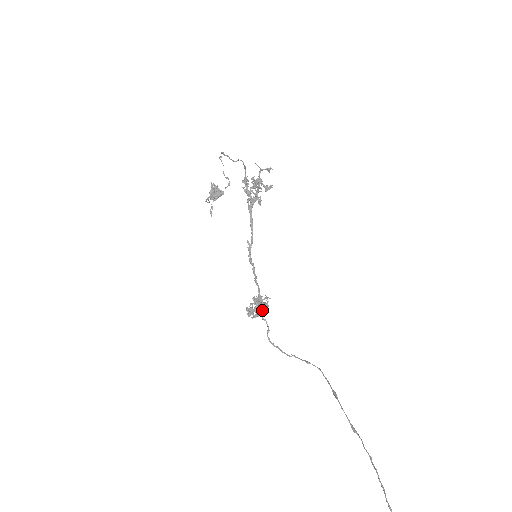
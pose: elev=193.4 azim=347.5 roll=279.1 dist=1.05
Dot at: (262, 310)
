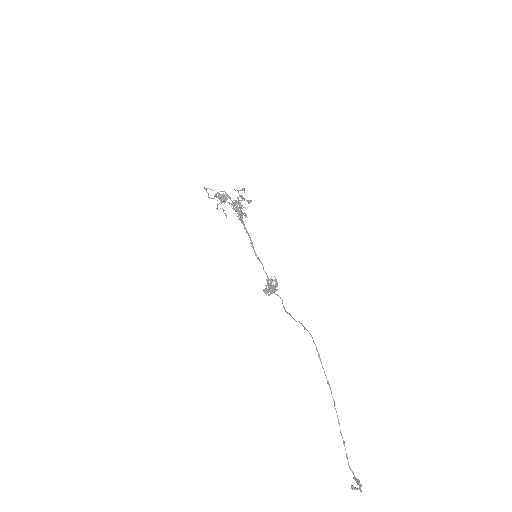
Dot at: (272, 291)
